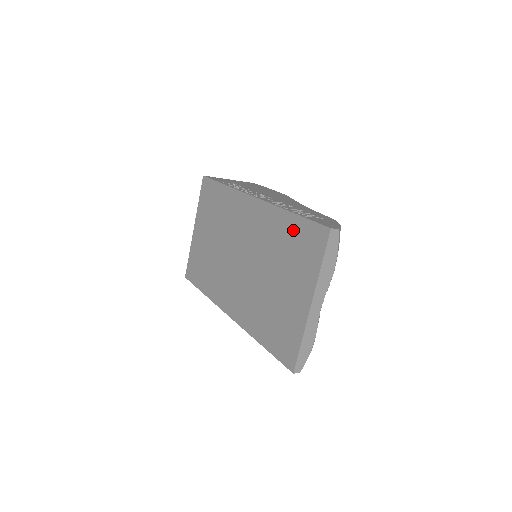
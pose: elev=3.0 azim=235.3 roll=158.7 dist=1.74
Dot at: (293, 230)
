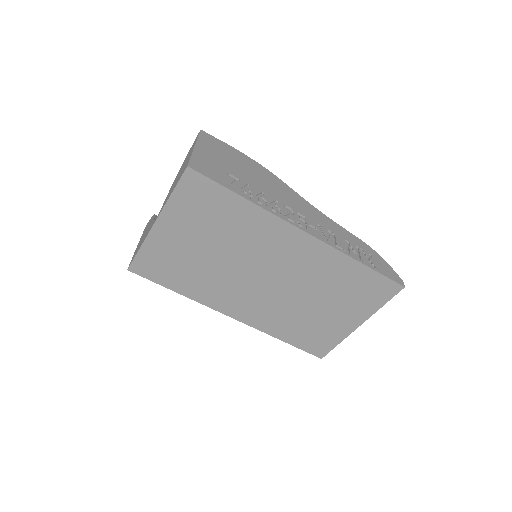
Dot at: (359, 277)
